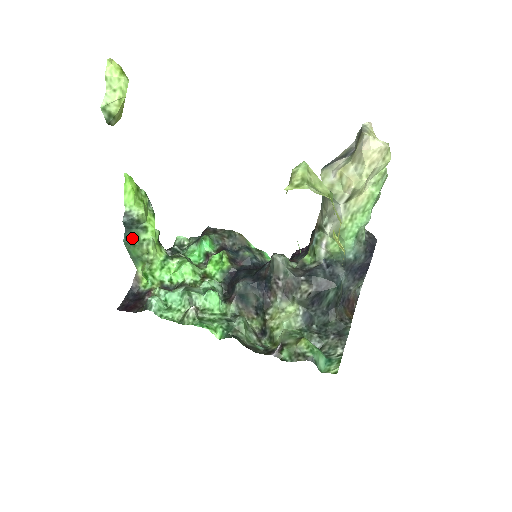
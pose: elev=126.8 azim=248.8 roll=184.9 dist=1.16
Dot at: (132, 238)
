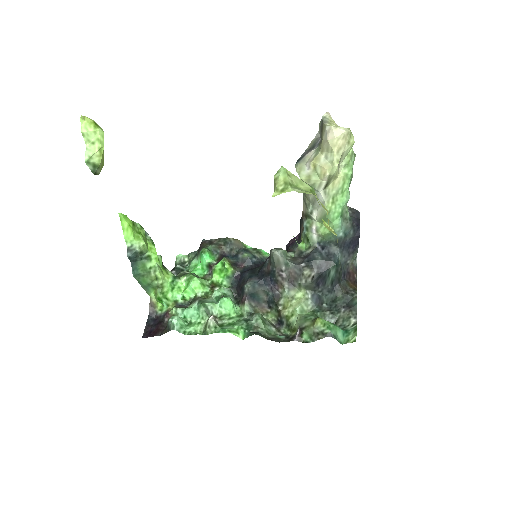
Dot at: (139, 269)
